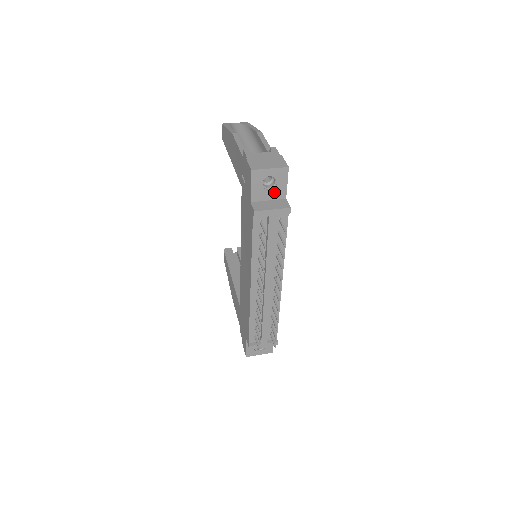
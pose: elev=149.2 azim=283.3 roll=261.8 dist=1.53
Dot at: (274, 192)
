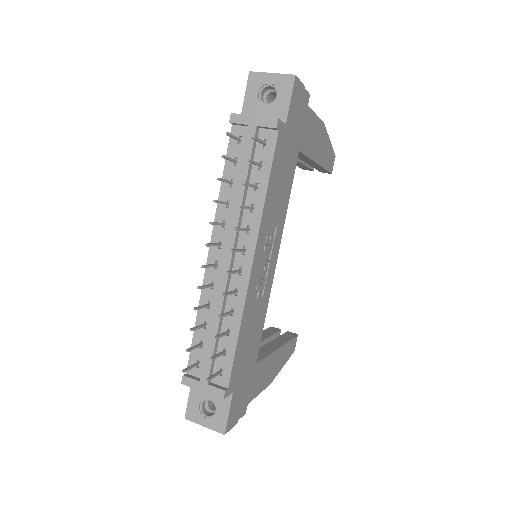
Dot at: (272, 110)
